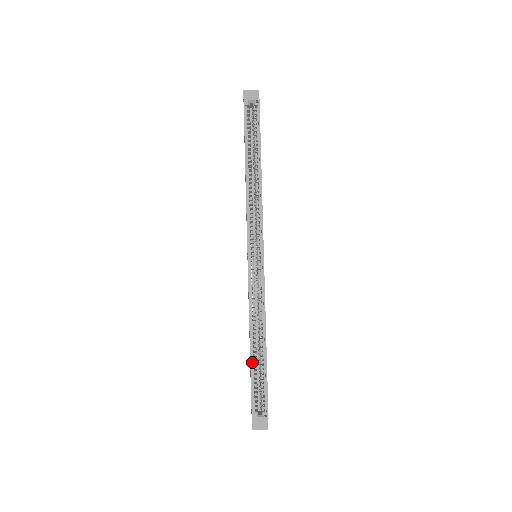
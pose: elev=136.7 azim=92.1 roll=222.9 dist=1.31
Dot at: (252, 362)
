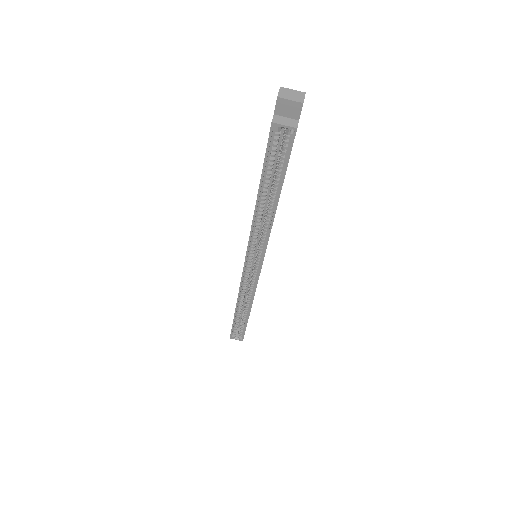
Dot at: (236, 317)
